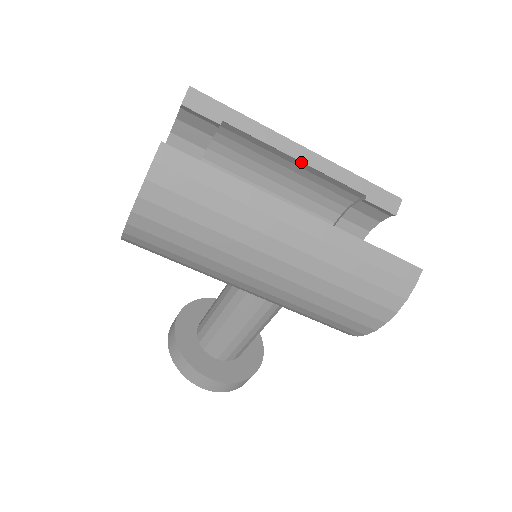
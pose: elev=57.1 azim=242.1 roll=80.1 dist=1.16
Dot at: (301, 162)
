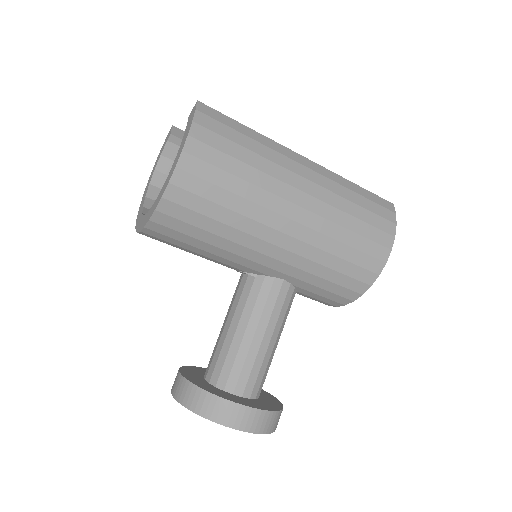
Dot at: occluded
